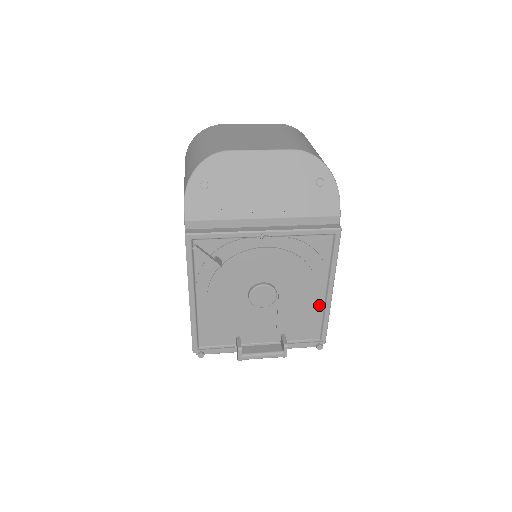
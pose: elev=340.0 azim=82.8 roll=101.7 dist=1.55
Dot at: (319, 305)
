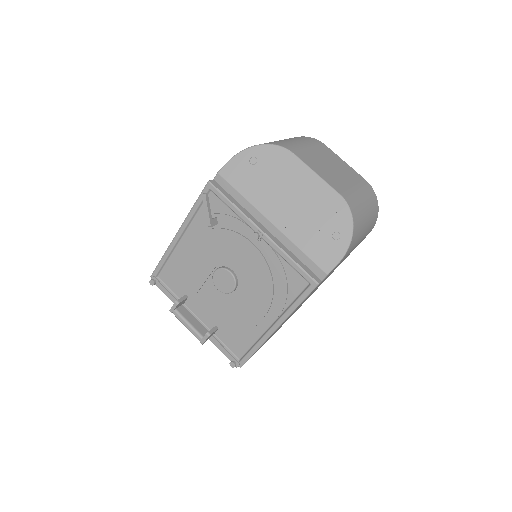
Dot at: (259, 331)
